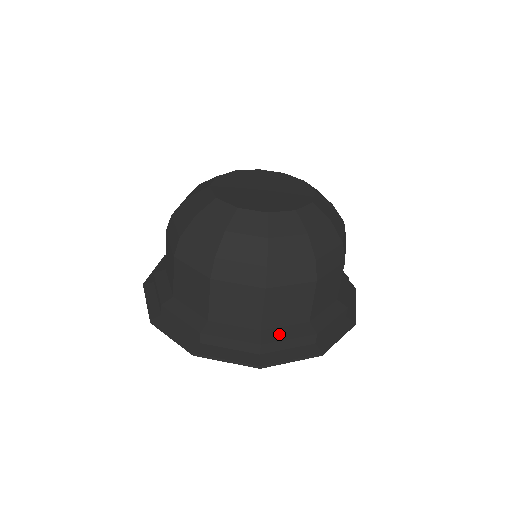
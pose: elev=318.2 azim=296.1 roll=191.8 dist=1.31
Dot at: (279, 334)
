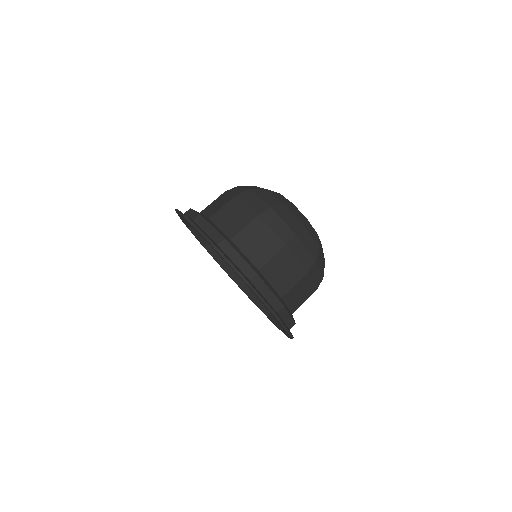
Dot at: (238, 250)
